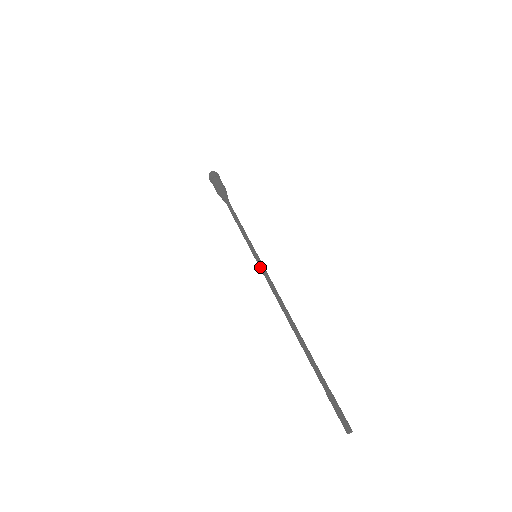
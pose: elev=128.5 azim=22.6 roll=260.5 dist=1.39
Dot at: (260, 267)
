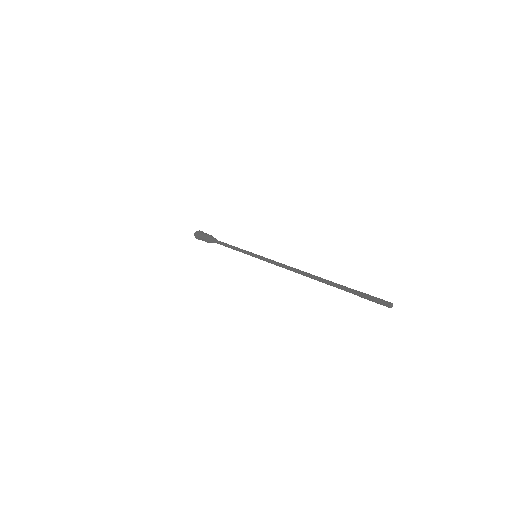
Dot at: (263, 260)
